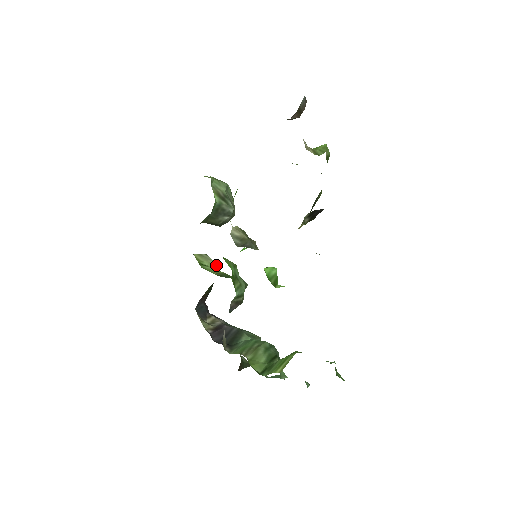
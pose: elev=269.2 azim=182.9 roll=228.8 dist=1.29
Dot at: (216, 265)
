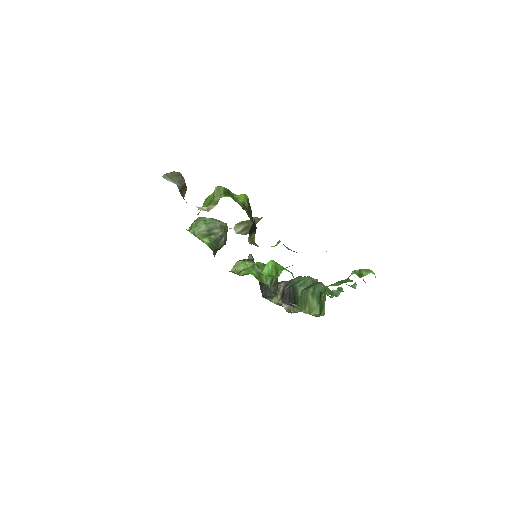
Dot at: (248, 259)
